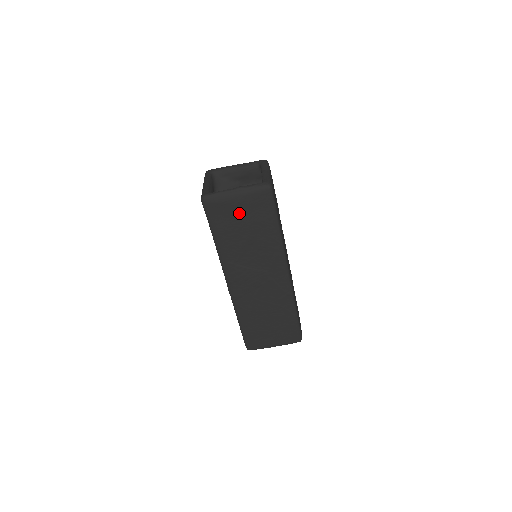
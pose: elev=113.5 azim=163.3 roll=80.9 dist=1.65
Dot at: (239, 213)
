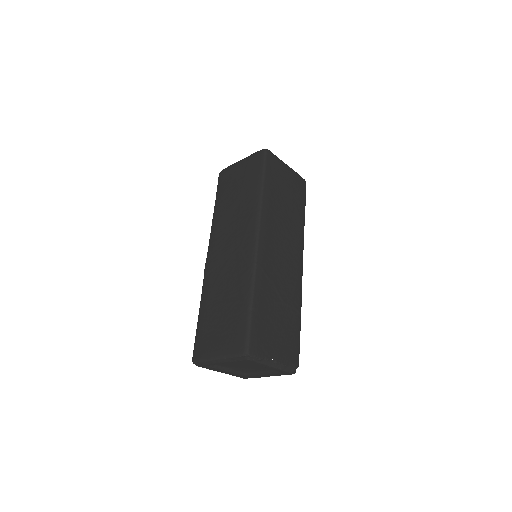
Dot at: (237, 177)
